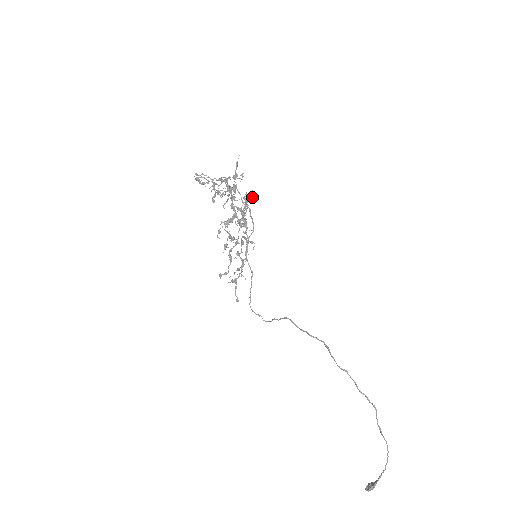
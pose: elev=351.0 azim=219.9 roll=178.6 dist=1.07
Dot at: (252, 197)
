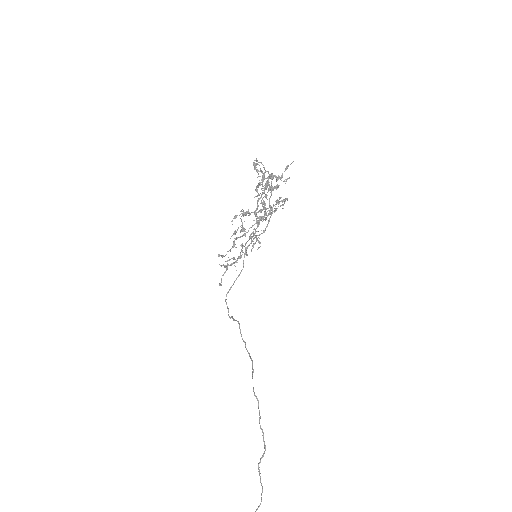
Dot at: occluded
